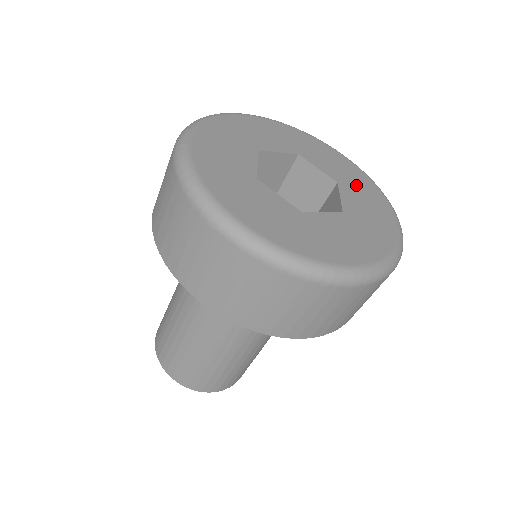
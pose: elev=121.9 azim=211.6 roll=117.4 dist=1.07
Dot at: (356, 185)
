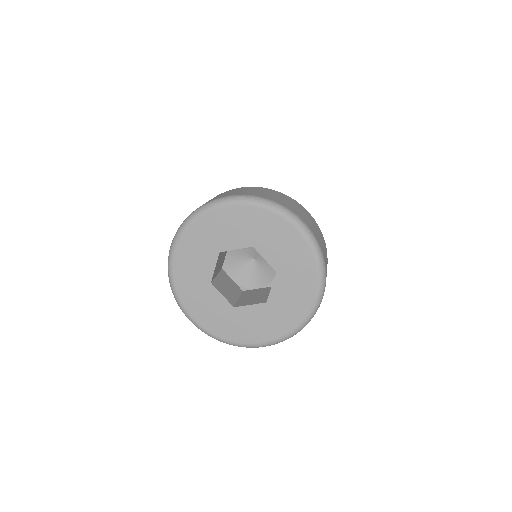
Dot at: (294, 271)
